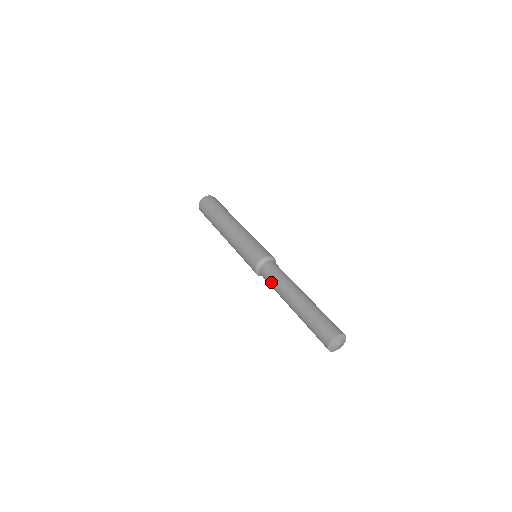
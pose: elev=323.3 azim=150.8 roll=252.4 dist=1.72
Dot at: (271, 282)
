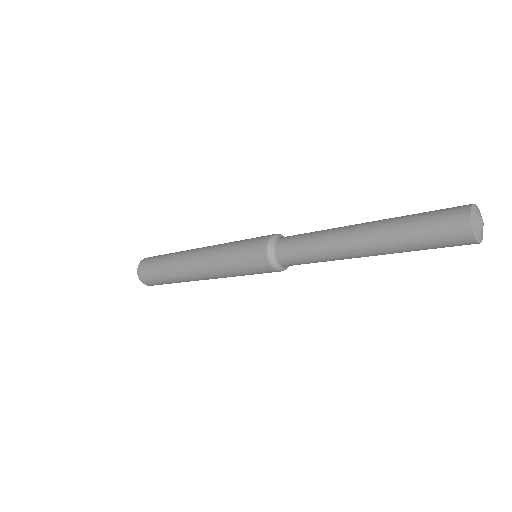
Dot at: (305, 237)
